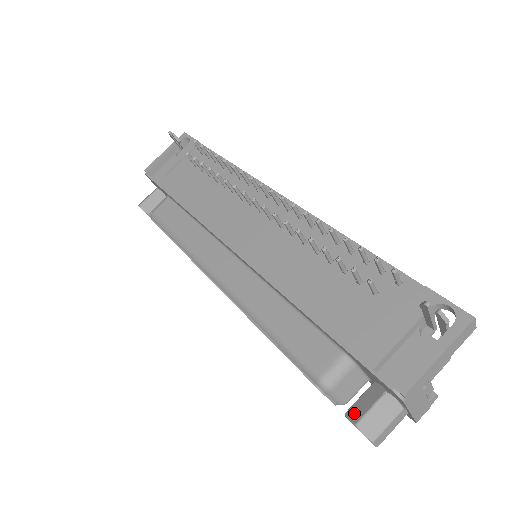
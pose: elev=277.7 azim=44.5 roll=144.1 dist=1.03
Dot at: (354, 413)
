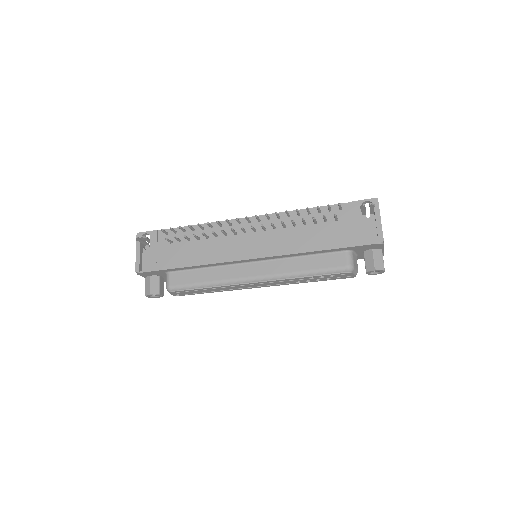
Dot at: (370, 267)
